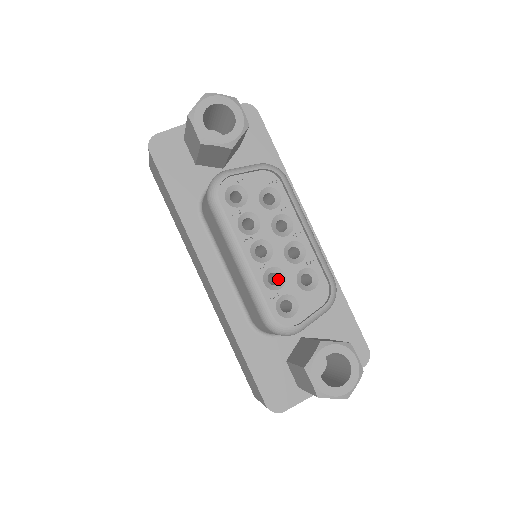
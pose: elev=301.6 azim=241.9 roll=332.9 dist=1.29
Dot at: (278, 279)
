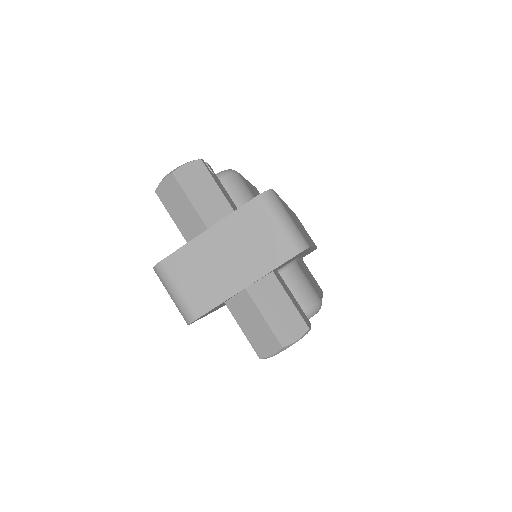
Dot at: occluded
